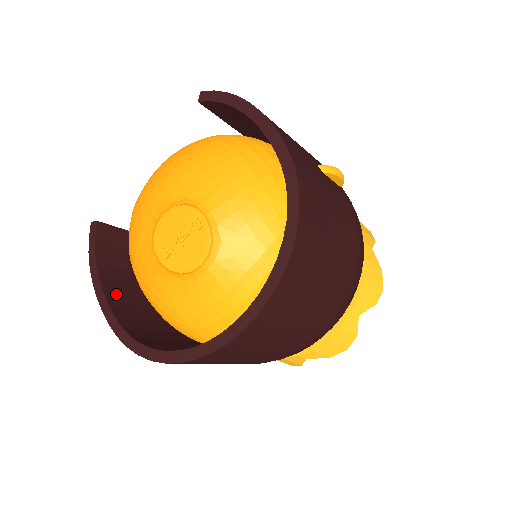
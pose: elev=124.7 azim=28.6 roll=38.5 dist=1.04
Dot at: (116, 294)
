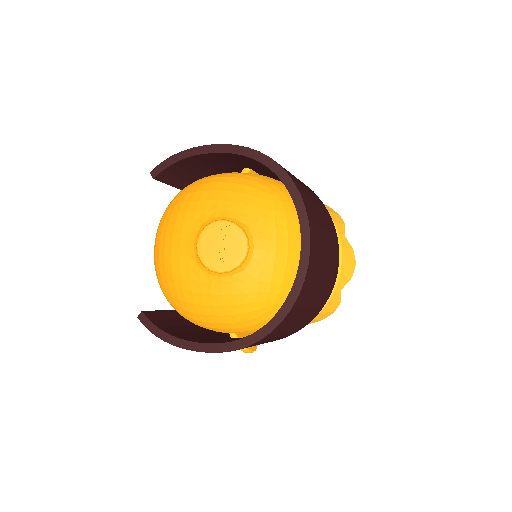
Dot at: (199, 340)
